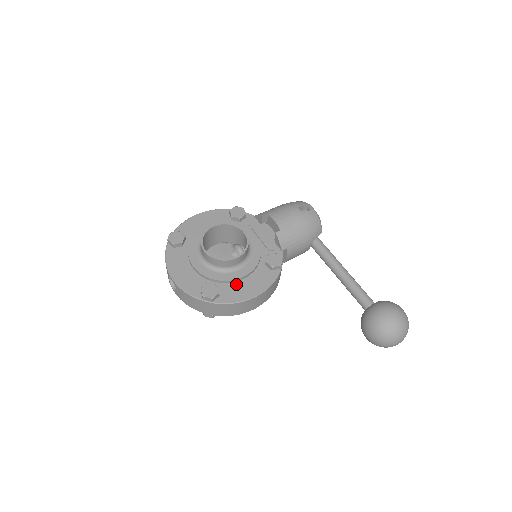
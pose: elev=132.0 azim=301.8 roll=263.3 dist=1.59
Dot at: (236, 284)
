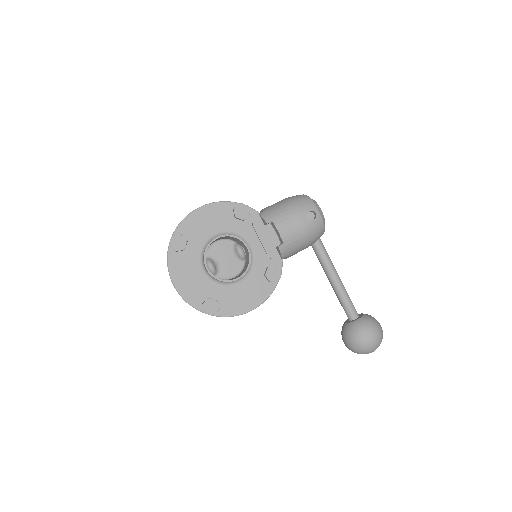
Dot at: (235, 296)
